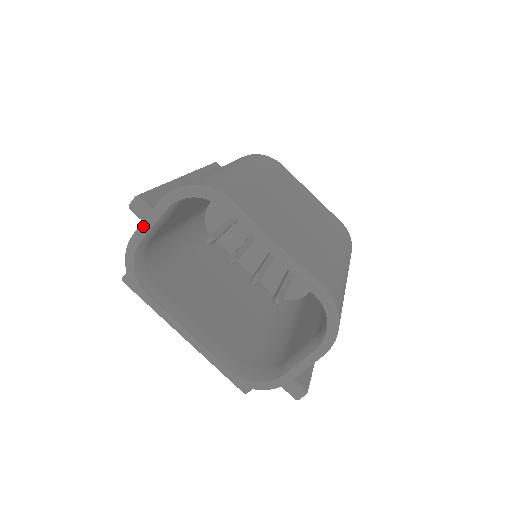
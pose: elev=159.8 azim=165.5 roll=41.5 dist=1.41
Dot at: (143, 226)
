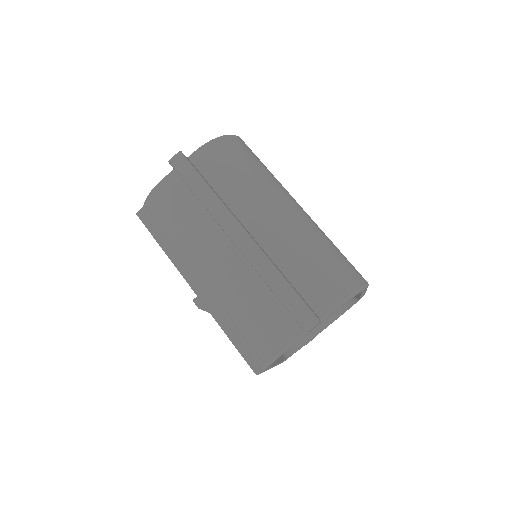
Dot at: occluded
